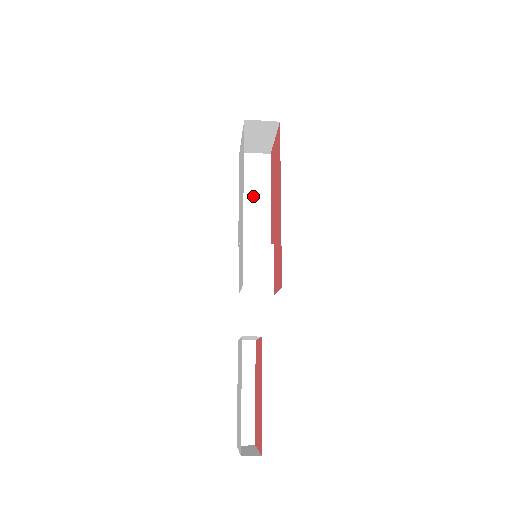
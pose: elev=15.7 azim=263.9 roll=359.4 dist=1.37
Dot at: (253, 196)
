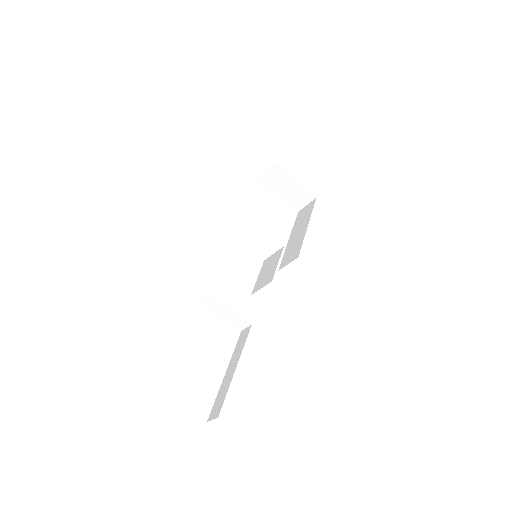
Dot at: (298, 231)
